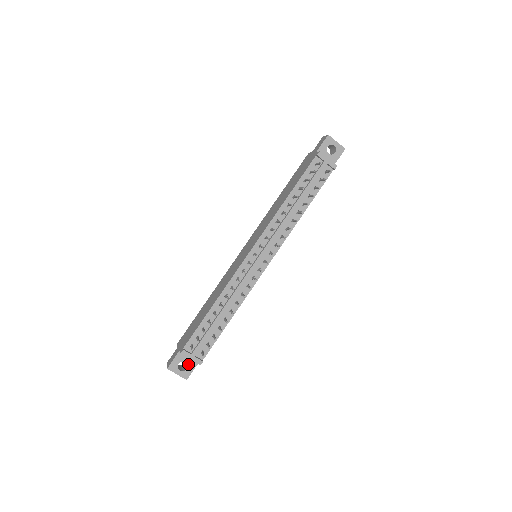
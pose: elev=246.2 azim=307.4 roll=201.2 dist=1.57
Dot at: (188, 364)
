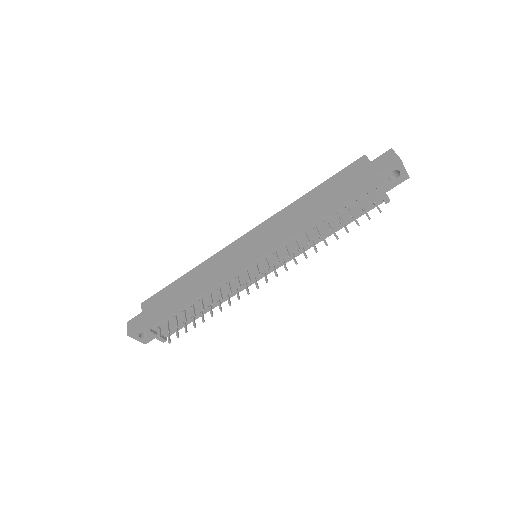
Dot at: occluded
